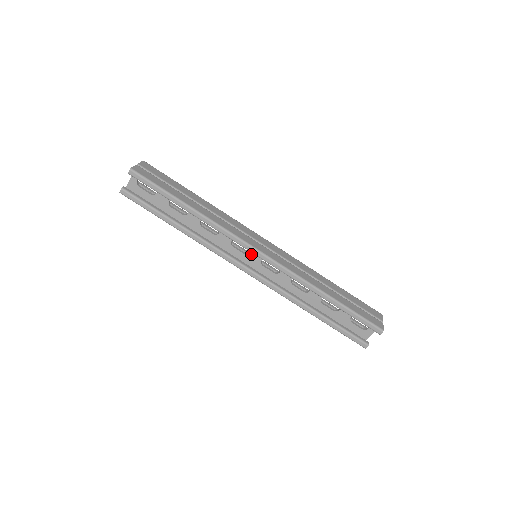
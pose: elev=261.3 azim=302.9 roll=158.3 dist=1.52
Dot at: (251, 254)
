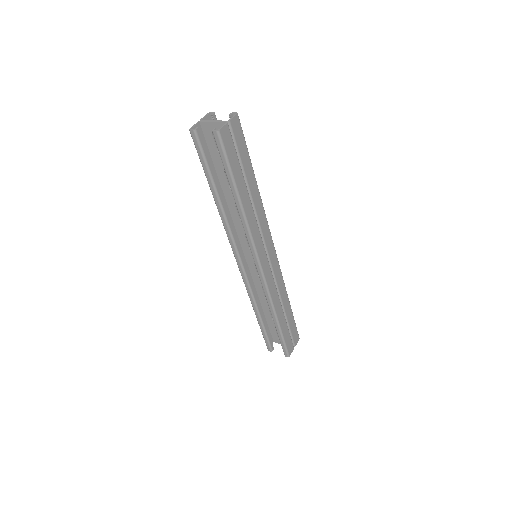
Dot at: occluded
